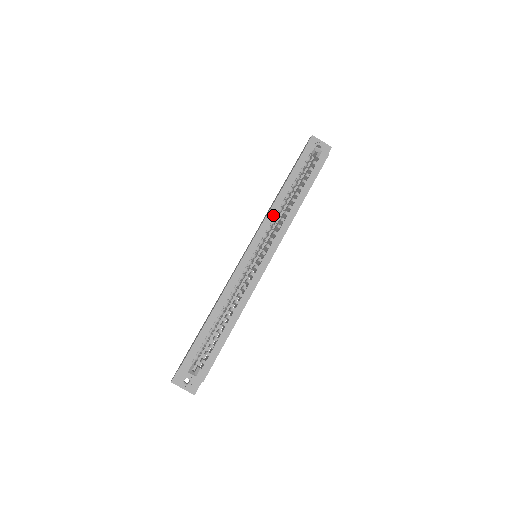
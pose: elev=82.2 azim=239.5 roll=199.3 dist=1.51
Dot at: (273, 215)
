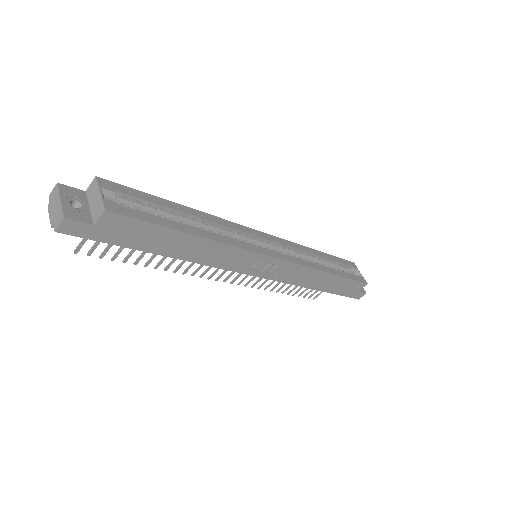
Dot at: (300, 249)
